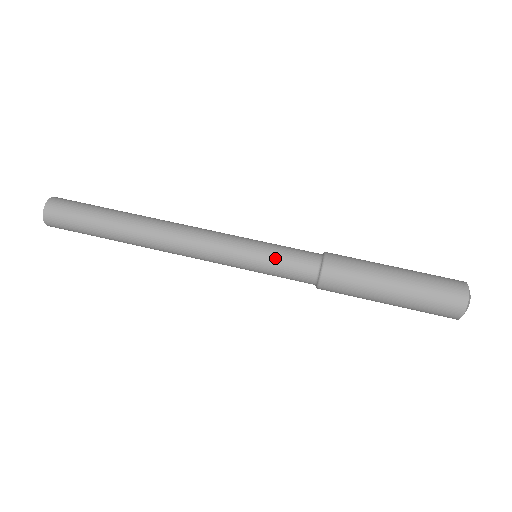
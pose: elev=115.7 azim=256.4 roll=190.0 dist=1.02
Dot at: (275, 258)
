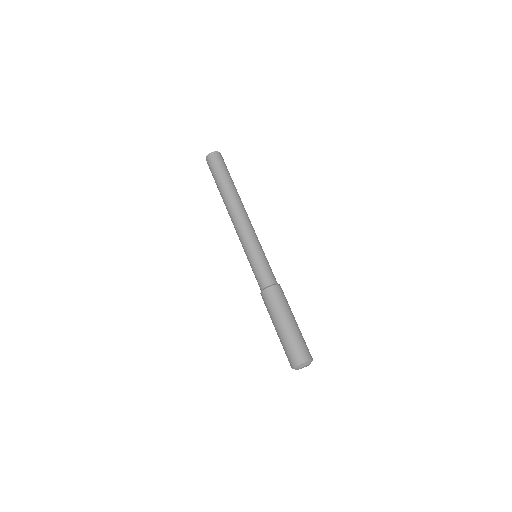
Dot at: (256, 265)
